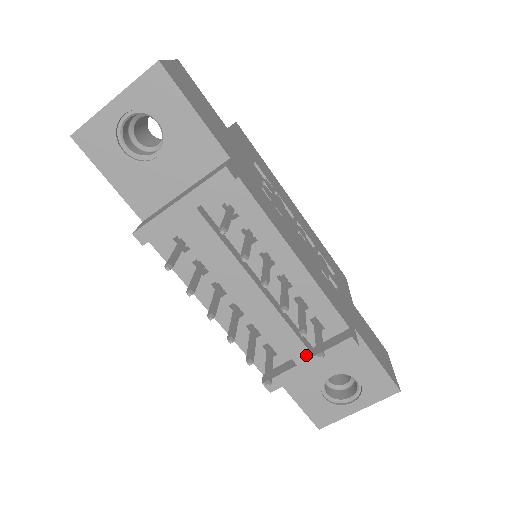
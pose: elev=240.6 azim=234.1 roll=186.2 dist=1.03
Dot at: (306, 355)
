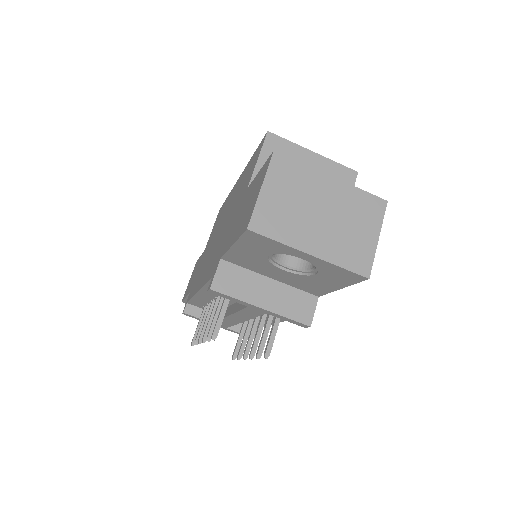
Dot at: (223, 326)
